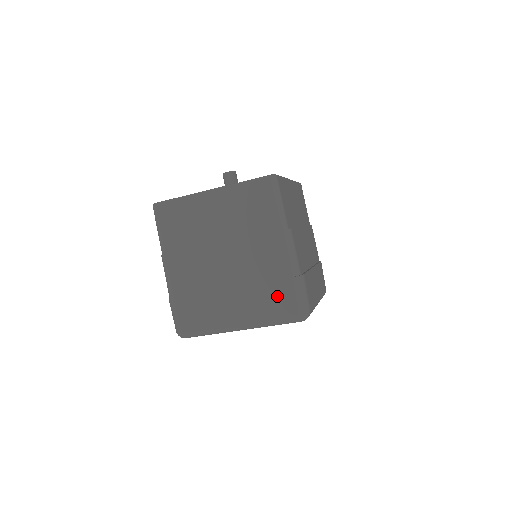
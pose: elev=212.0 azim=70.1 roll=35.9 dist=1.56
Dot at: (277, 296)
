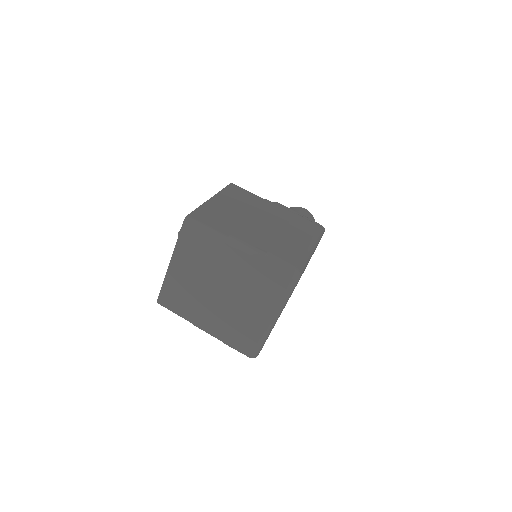
Dot at: (268, 281)
